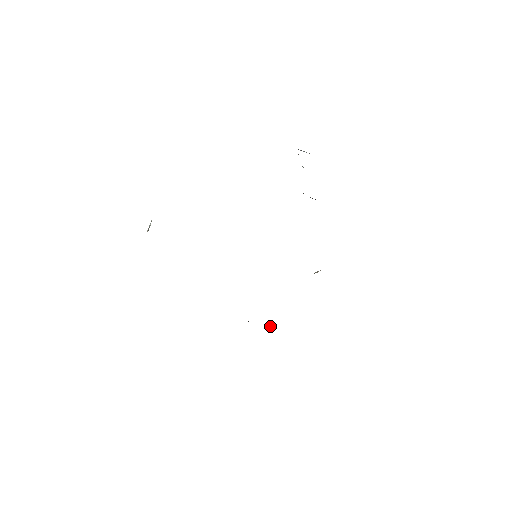
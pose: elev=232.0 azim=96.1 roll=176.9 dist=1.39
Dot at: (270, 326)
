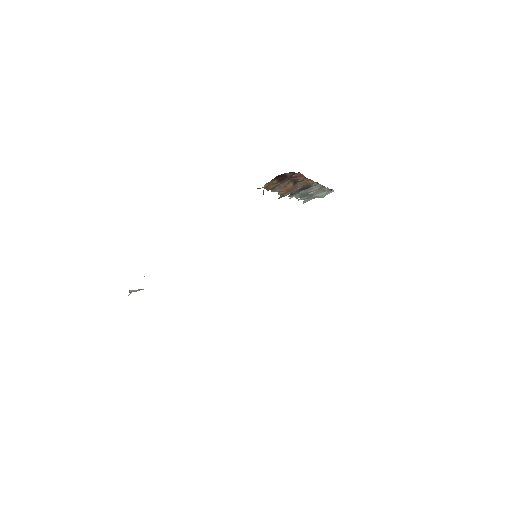
Dot at: occluded
